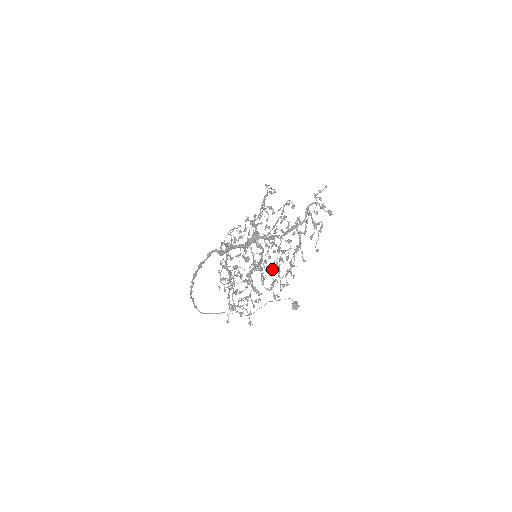
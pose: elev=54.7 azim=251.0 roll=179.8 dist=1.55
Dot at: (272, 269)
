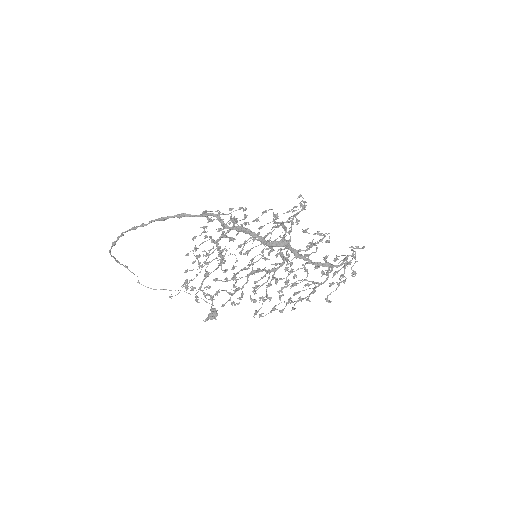
Dot at: (271, 284)
